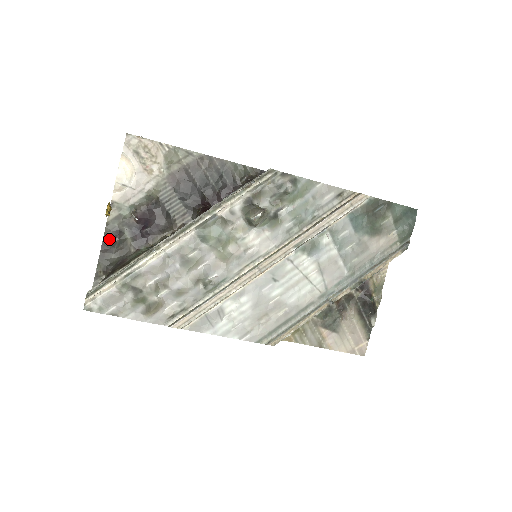
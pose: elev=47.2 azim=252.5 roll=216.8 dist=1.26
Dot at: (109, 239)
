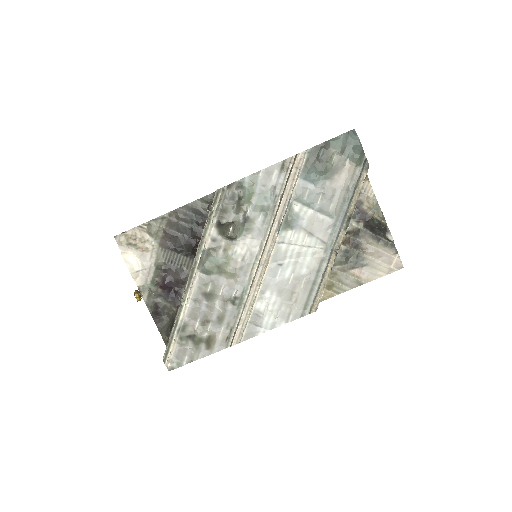
Dot at: (155, 313)
